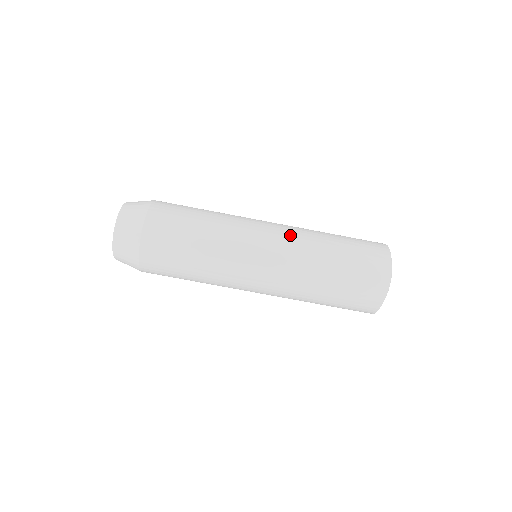
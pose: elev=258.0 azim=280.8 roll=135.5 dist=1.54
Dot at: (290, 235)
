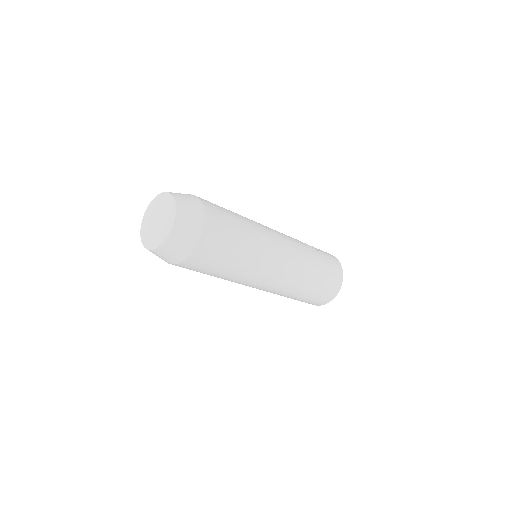
Dot at: (293, 270)
